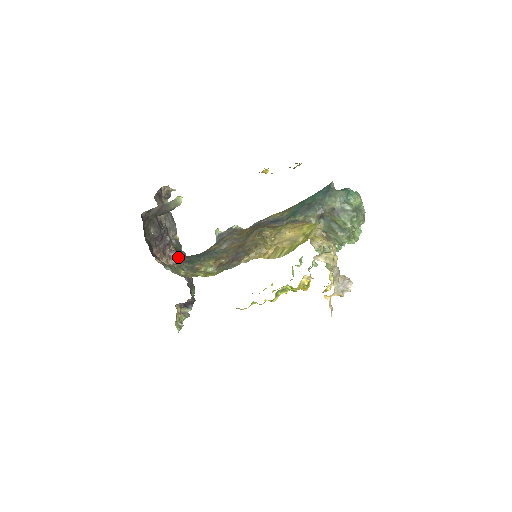
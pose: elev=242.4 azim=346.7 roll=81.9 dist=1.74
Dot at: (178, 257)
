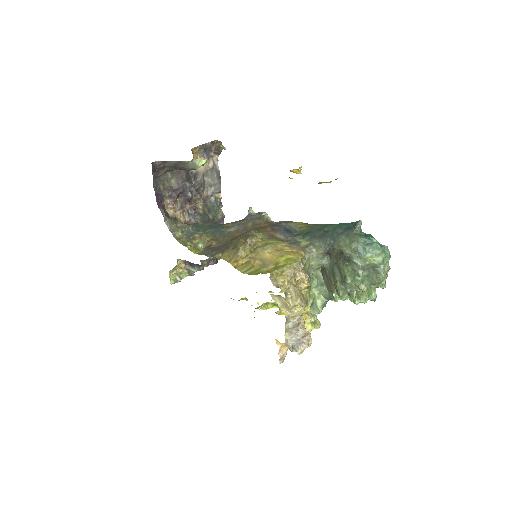
Dot at: (196, 217)
